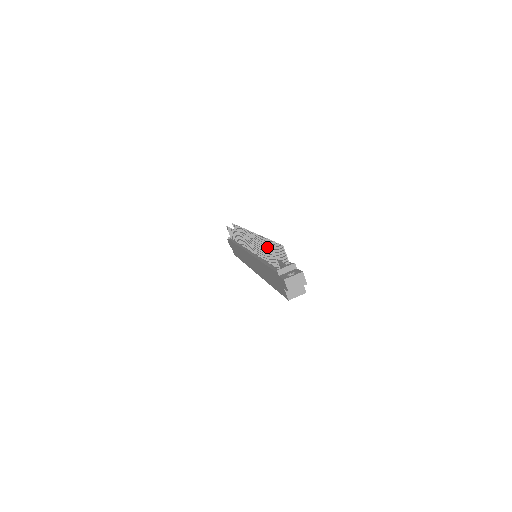
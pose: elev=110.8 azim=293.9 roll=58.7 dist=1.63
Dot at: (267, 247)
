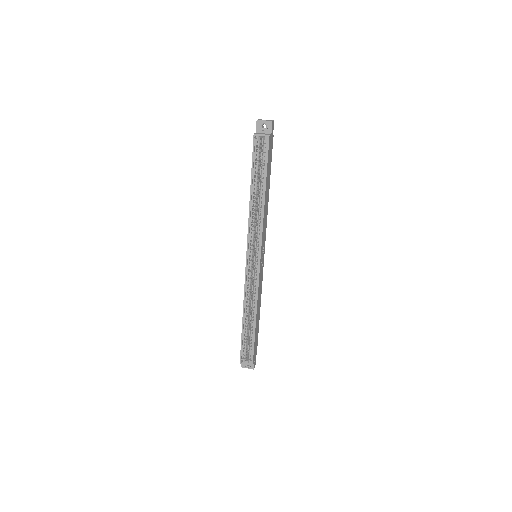
Dot at: occluded
